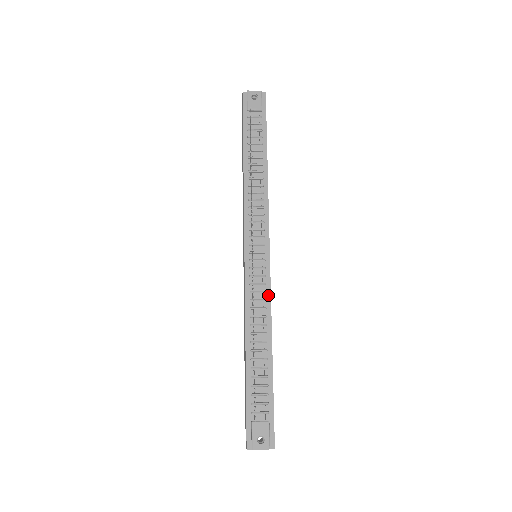
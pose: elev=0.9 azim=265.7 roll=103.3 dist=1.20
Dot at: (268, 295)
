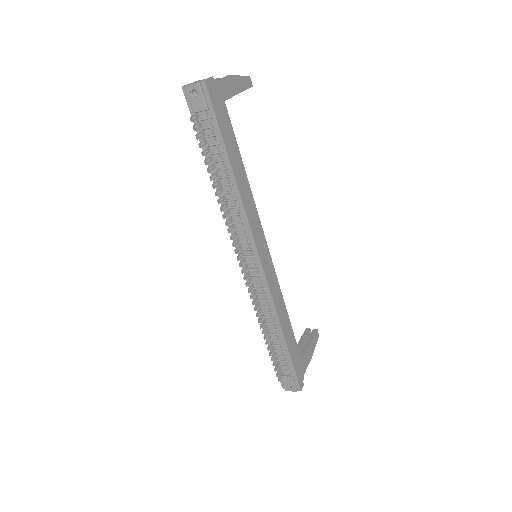
Dot at: (269, 296)
